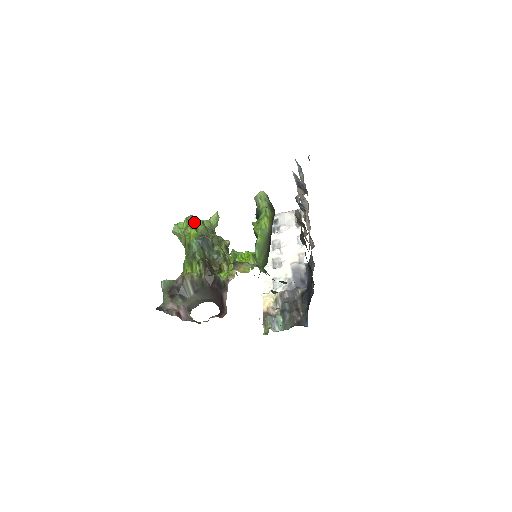
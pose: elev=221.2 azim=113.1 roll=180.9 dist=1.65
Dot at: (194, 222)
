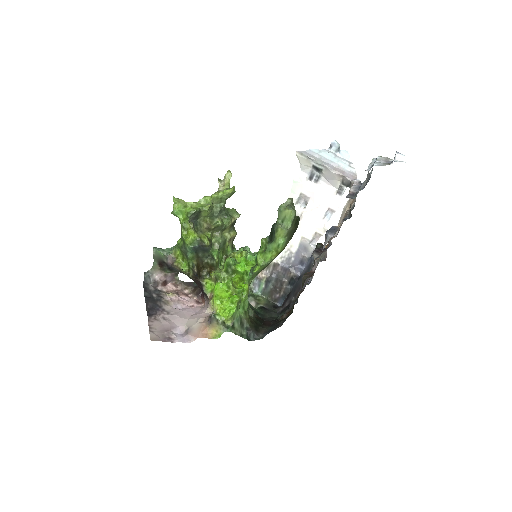
Dot at: (196, 214)
